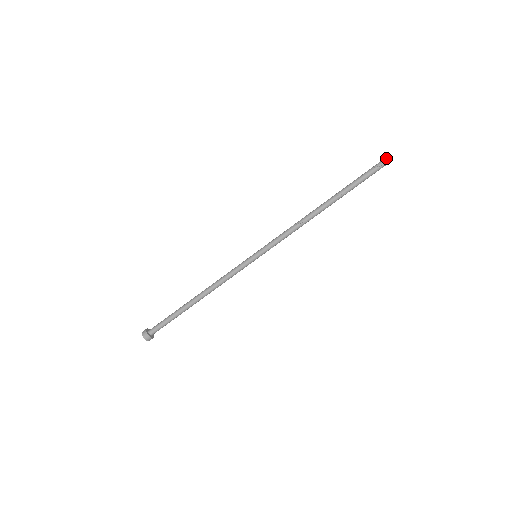
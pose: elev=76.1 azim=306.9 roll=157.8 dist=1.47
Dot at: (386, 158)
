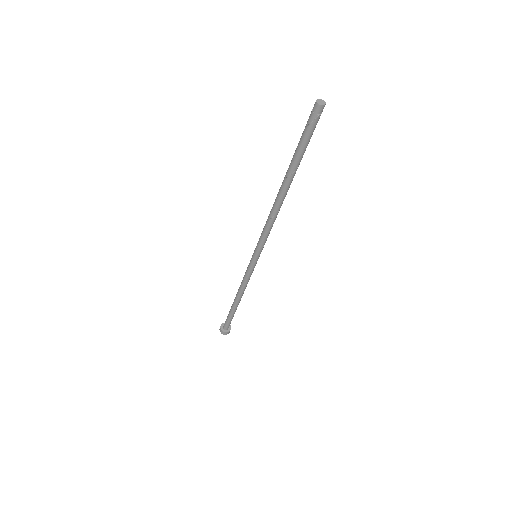
Dot at: (316, 105)
